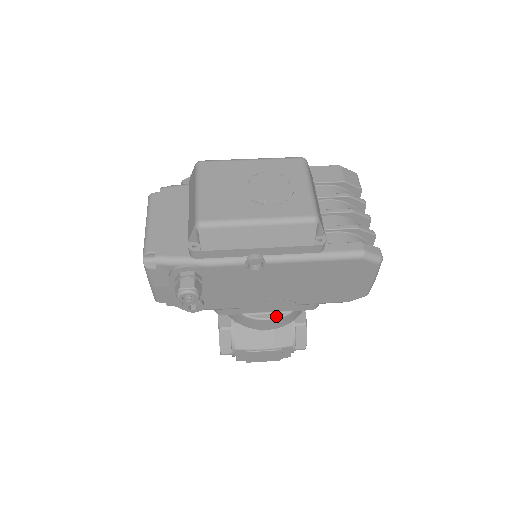
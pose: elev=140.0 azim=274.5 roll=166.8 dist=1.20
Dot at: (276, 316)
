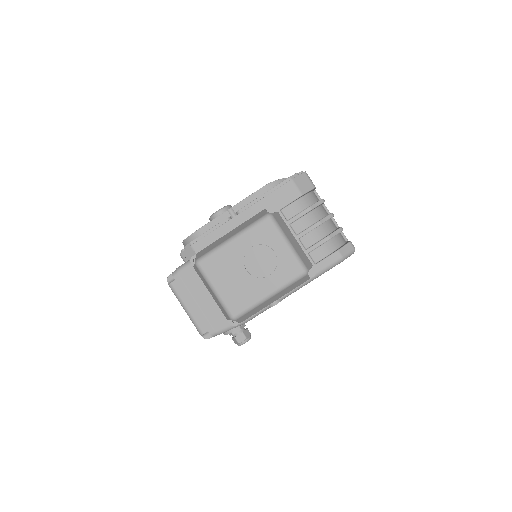
Dot at: occluded
